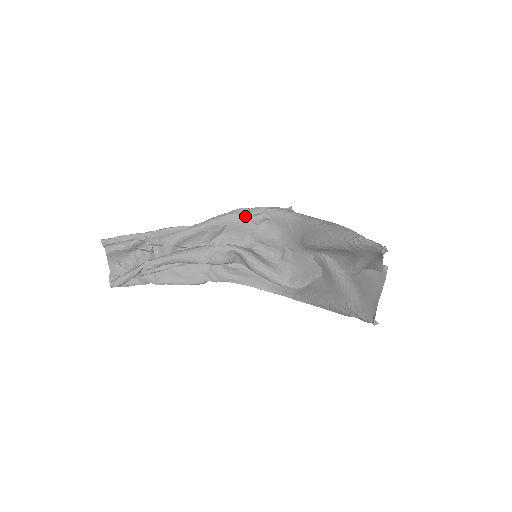
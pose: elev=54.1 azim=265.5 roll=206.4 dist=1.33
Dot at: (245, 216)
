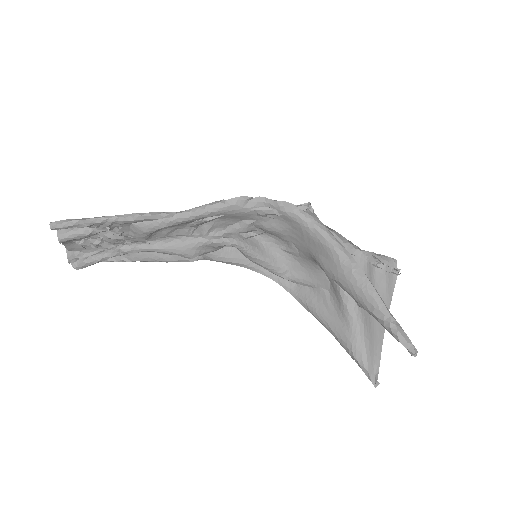
Dot at: (248, 208)
